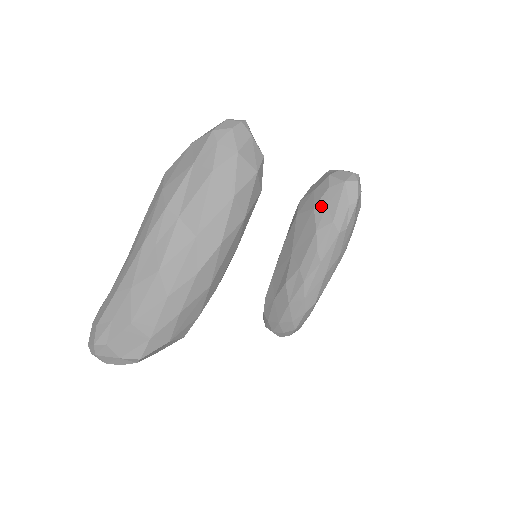
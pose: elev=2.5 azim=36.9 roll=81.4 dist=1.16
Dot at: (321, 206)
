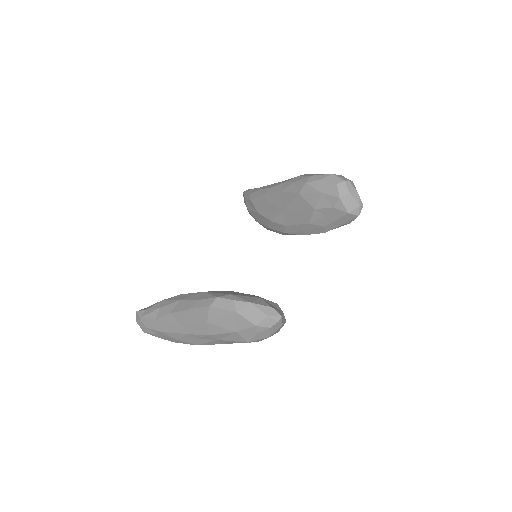
Dot at: (321, 213)
